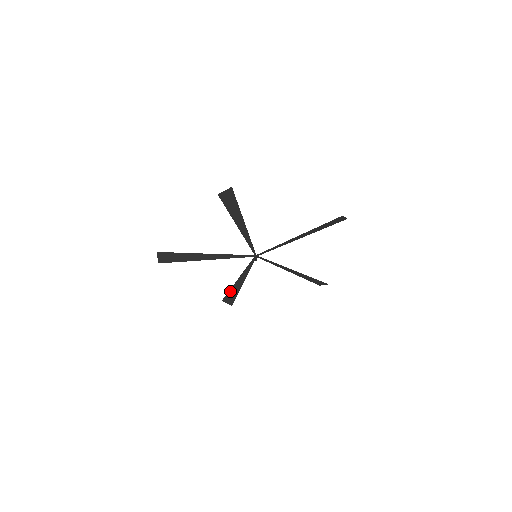
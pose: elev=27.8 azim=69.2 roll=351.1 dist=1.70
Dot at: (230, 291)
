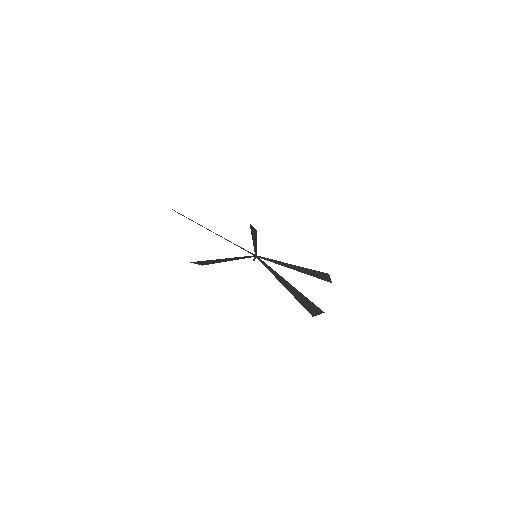
Dot at: occluded
